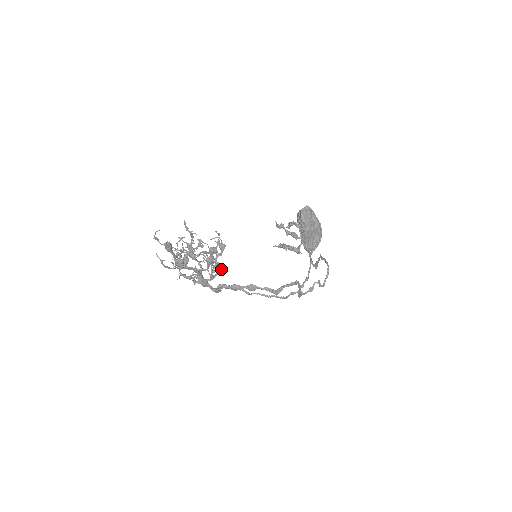
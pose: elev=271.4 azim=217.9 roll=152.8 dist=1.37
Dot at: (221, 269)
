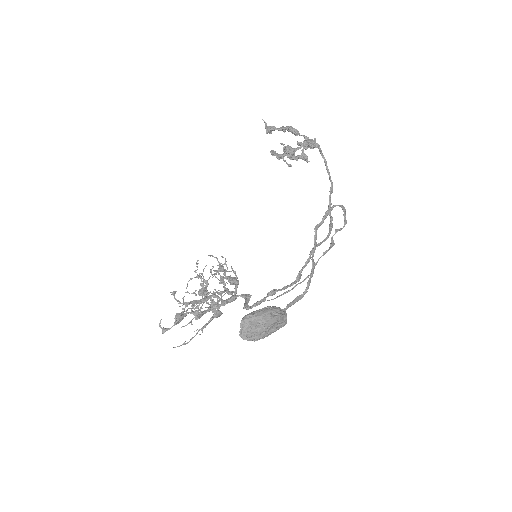
Dot at: (237, 282)
